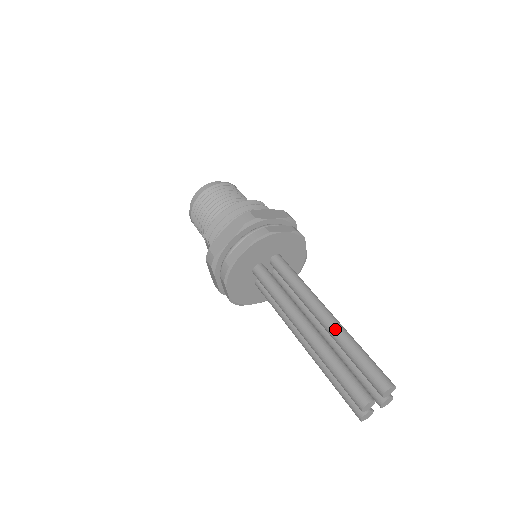
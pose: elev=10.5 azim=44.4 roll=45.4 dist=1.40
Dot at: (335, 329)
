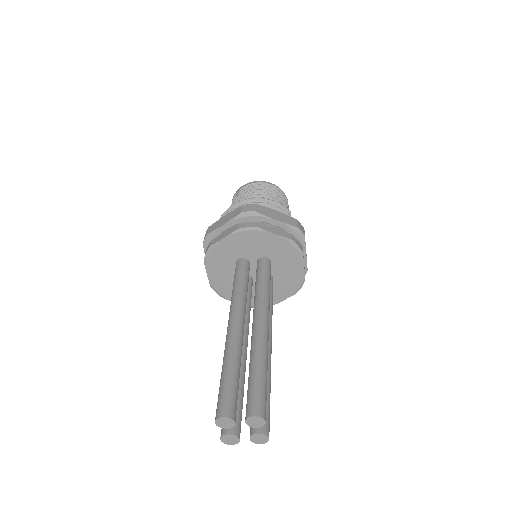
Dot at: (255, 339)
